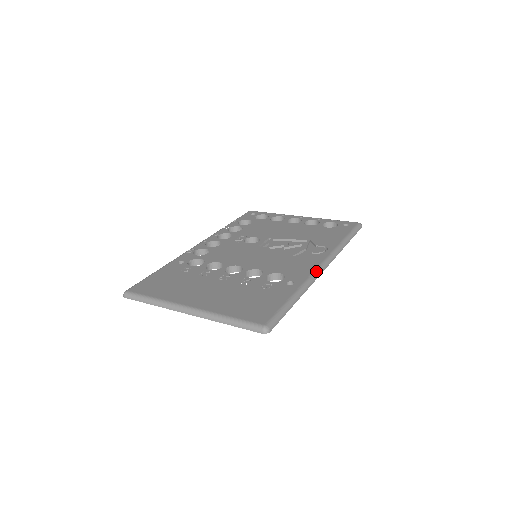
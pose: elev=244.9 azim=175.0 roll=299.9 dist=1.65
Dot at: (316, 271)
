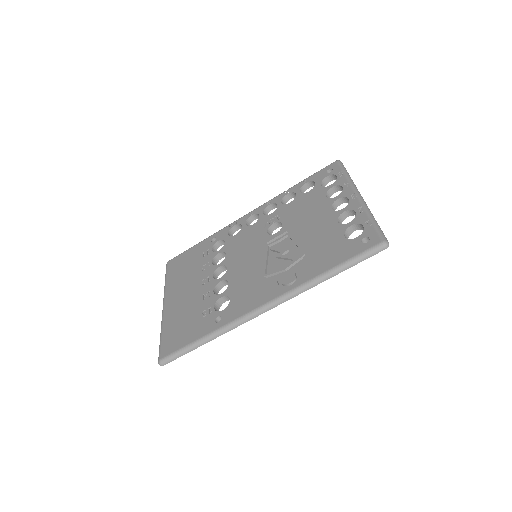
Dot at: (247, 314)
